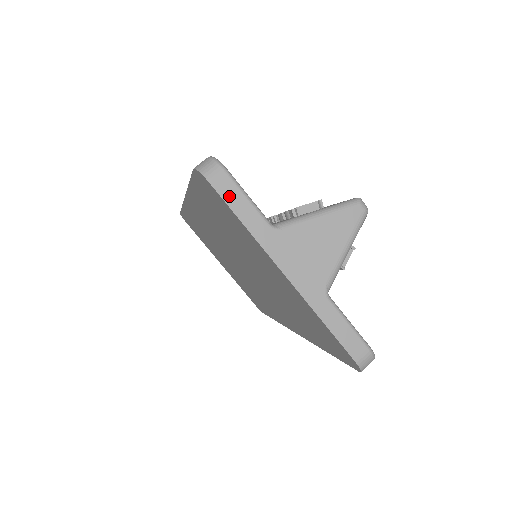
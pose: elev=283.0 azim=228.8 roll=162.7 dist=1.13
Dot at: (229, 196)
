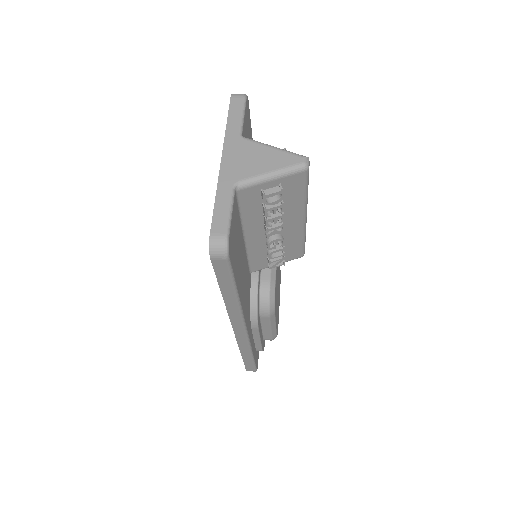
Dot at: (234, 108)
